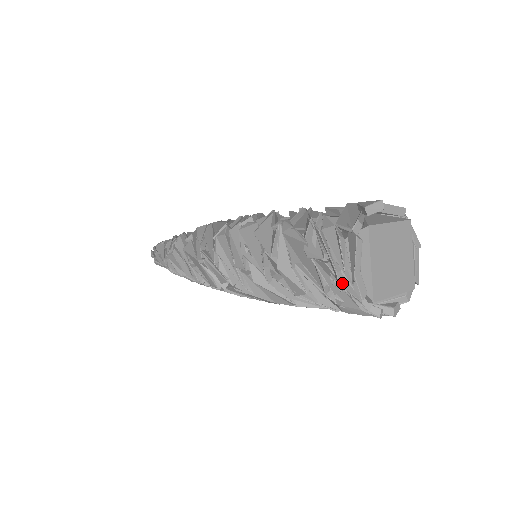
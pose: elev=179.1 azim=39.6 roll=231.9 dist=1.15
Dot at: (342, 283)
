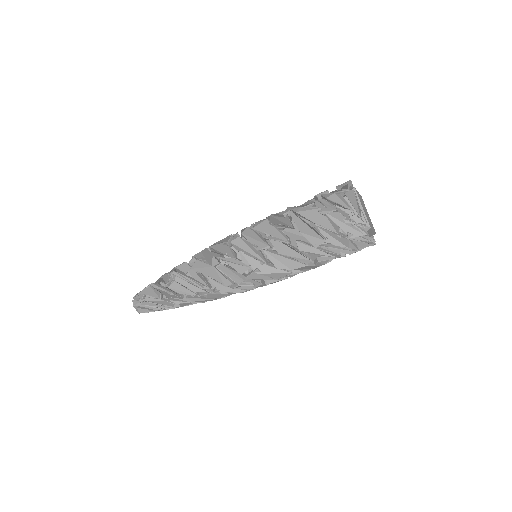
Dot at: (351, 221)
